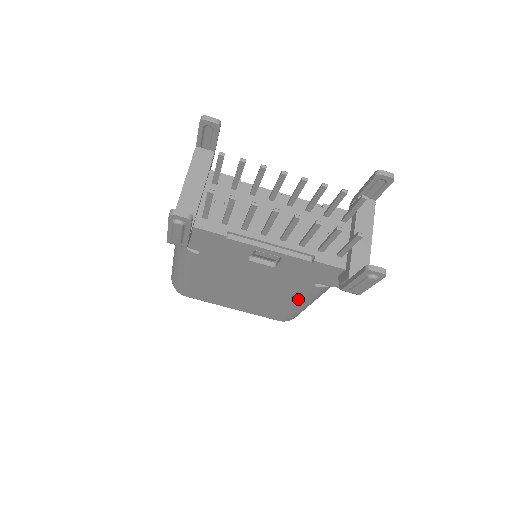
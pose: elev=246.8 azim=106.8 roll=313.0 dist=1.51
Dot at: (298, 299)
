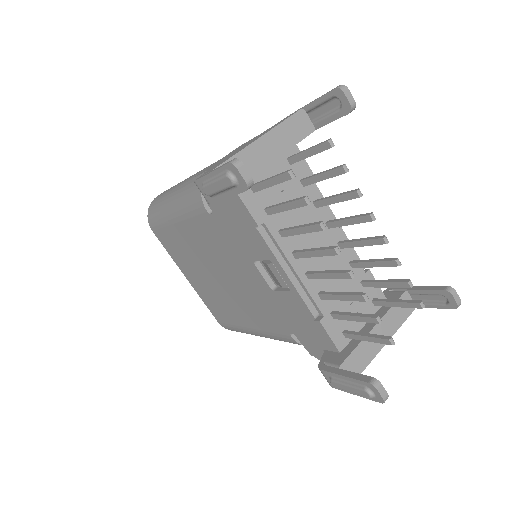
Dot at: (259, 327)
